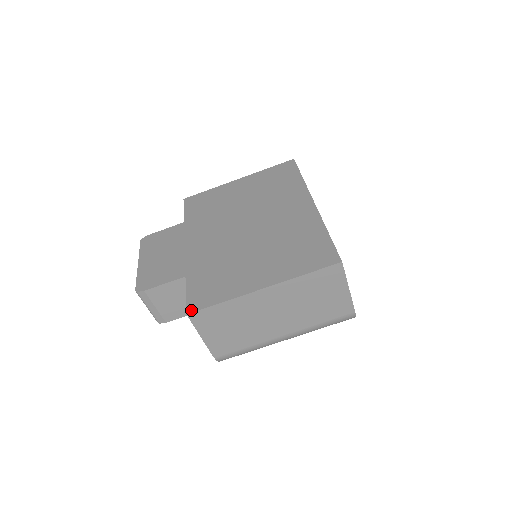
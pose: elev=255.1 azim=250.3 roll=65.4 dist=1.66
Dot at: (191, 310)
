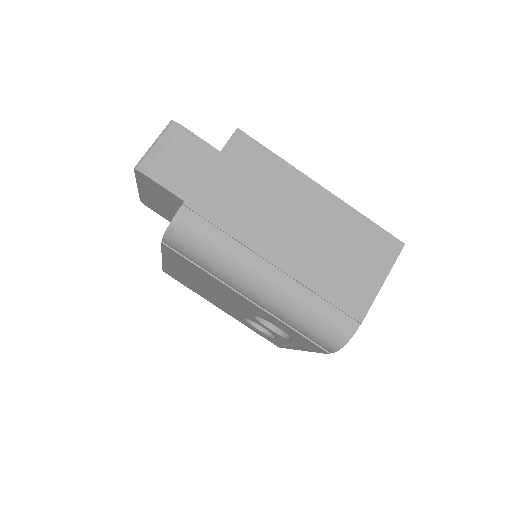
Dot at: (243, 133)
